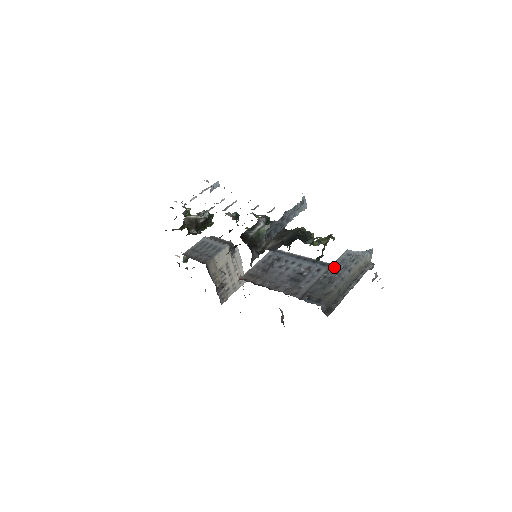
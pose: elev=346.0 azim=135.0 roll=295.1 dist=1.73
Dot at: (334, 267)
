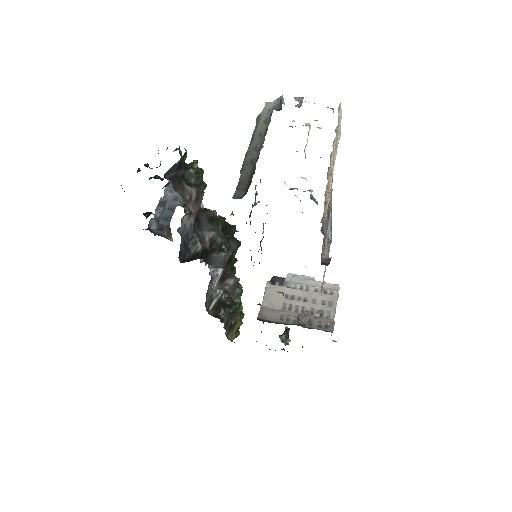
Dot at: occluded
